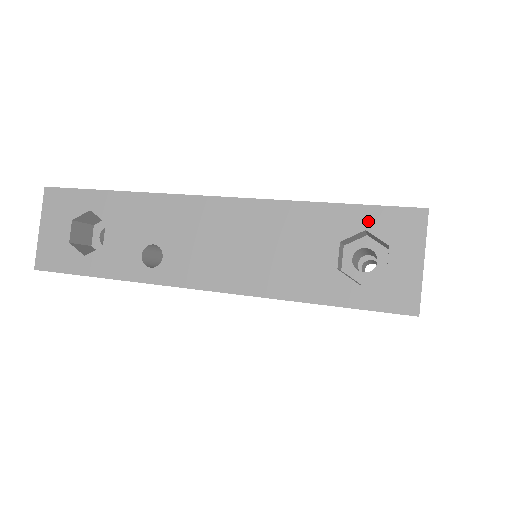
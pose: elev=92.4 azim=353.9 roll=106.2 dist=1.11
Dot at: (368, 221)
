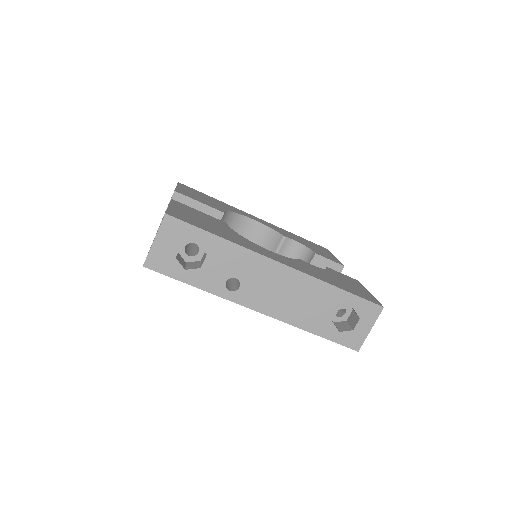
Dot at: (356, 304)
